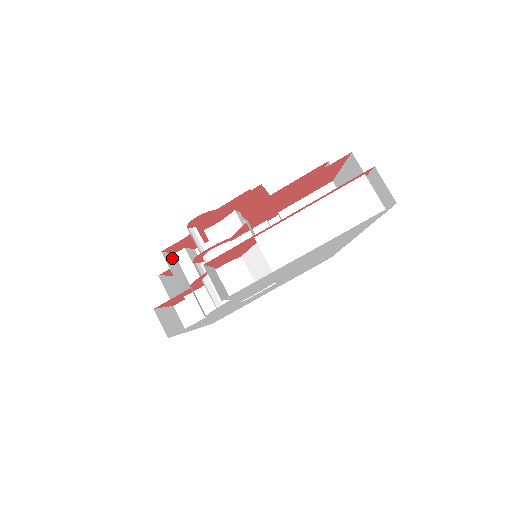
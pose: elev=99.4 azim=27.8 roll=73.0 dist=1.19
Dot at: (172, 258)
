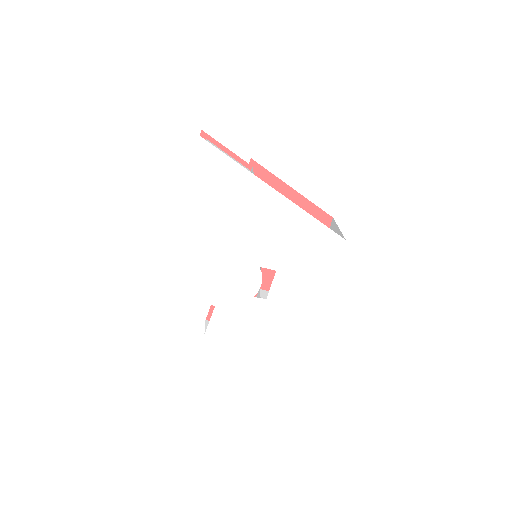
Dot at: occluded
